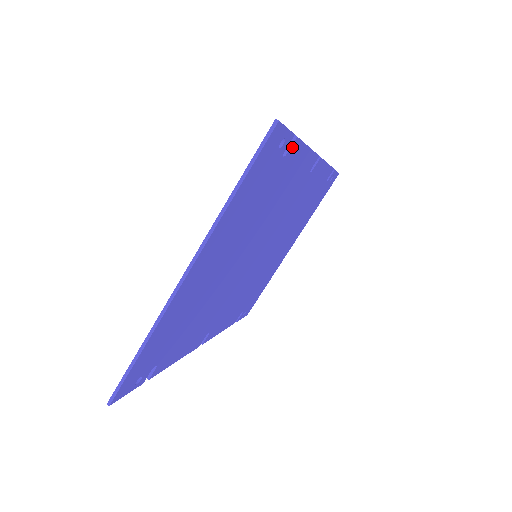
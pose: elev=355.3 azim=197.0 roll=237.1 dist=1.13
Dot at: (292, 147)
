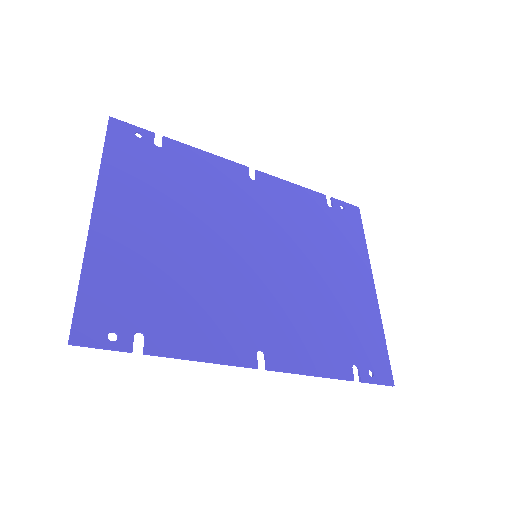
Dot at: (166, 143)
